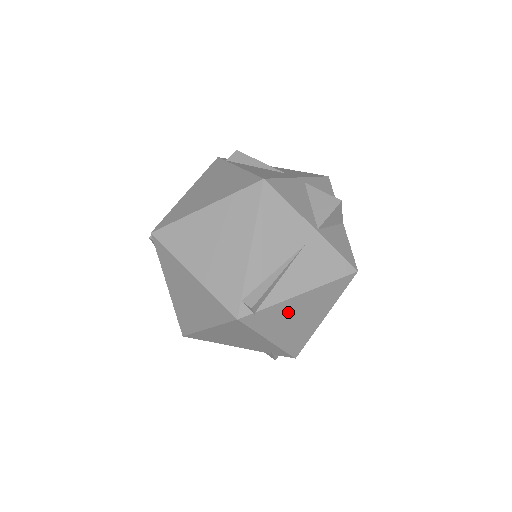
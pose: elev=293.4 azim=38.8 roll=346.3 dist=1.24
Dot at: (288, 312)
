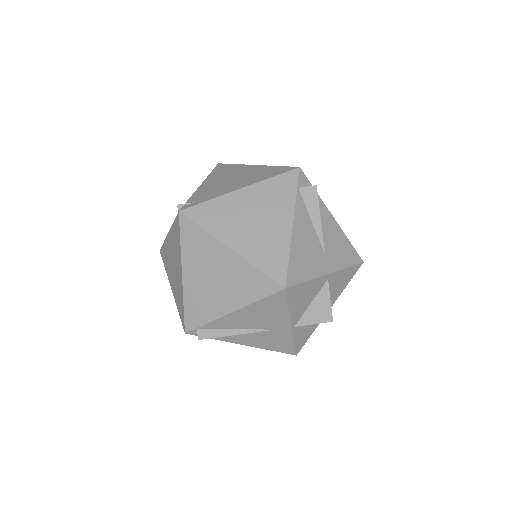
Dot at: occluded
